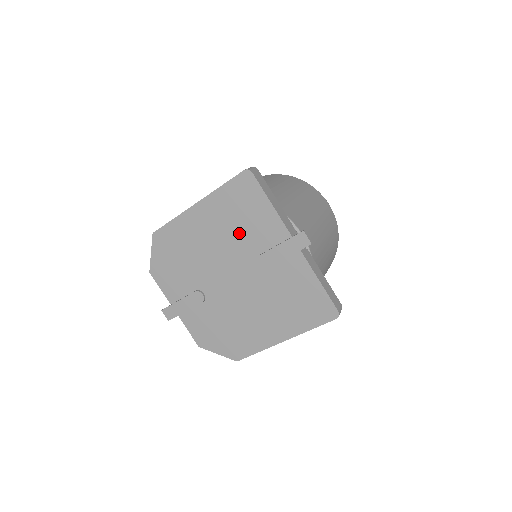
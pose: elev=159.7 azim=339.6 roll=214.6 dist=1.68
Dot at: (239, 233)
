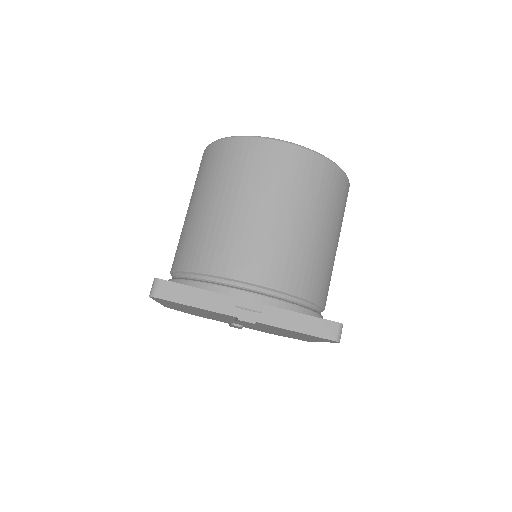
Dot at: occluded
